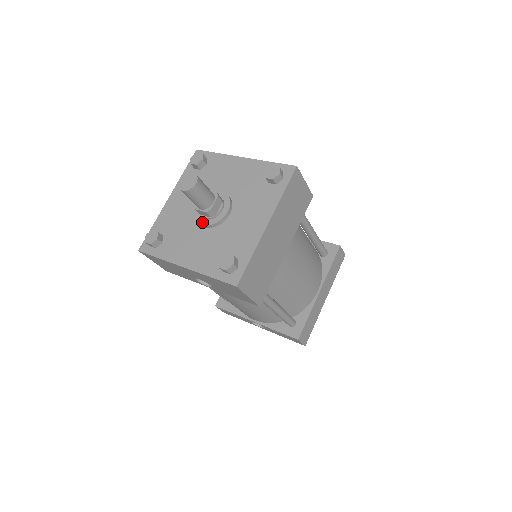
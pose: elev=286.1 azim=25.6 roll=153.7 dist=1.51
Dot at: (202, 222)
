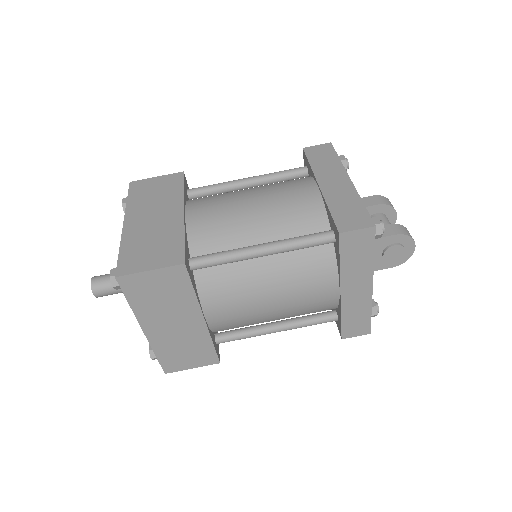
Dot at: occluded
